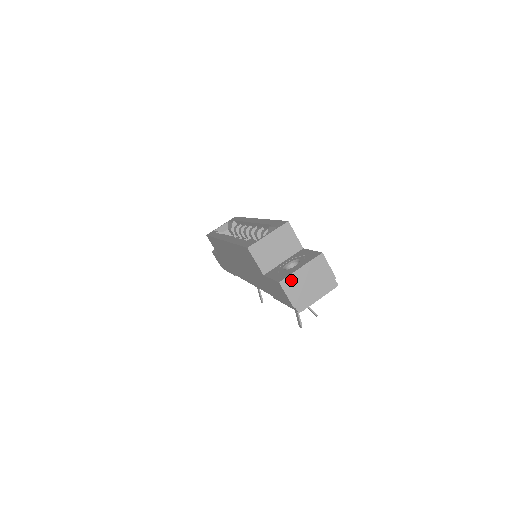
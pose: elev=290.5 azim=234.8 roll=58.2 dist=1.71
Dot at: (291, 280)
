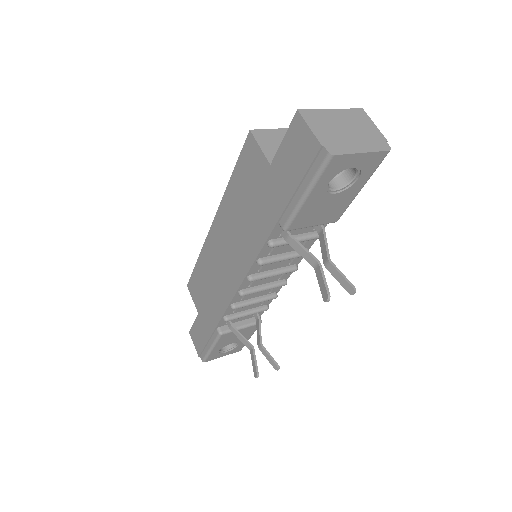
Dot at: (316, 115)
